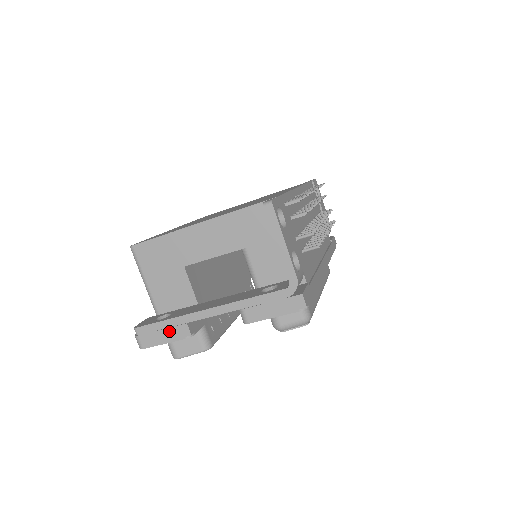
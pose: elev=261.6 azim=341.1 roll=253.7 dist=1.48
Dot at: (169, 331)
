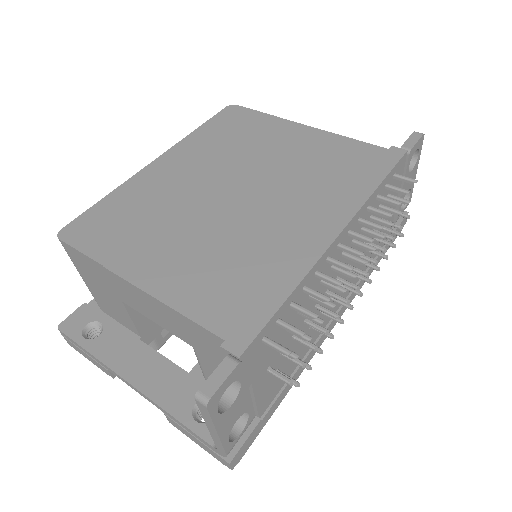
Dot at: (91, 359)
